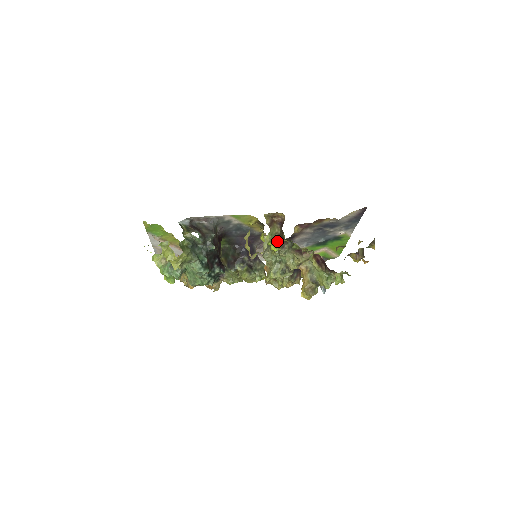
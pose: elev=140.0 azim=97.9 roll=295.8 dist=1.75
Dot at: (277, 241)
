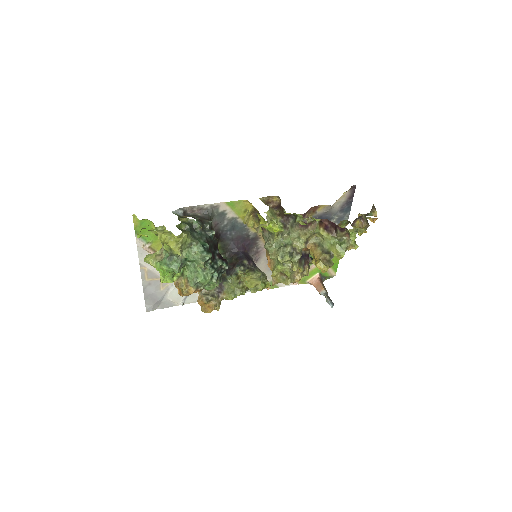
Dot at: (278, 221)
